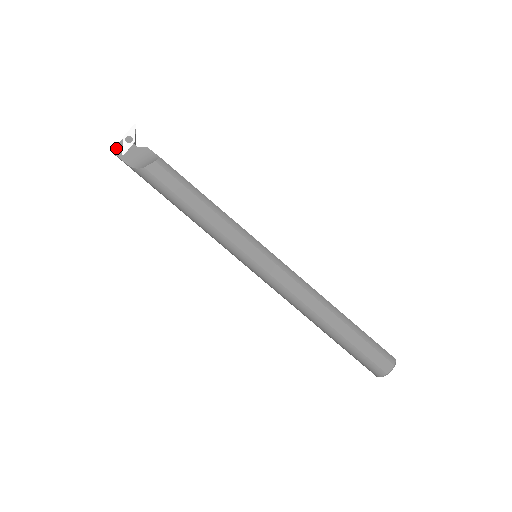
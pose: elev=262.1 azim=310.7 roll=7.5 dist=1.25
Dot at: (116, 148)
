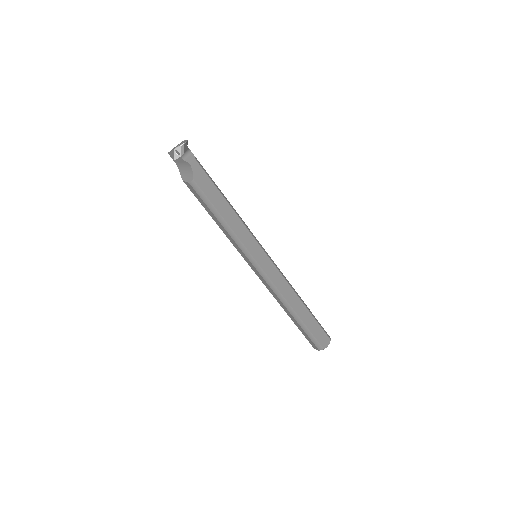
Dot at: (170, 153)
